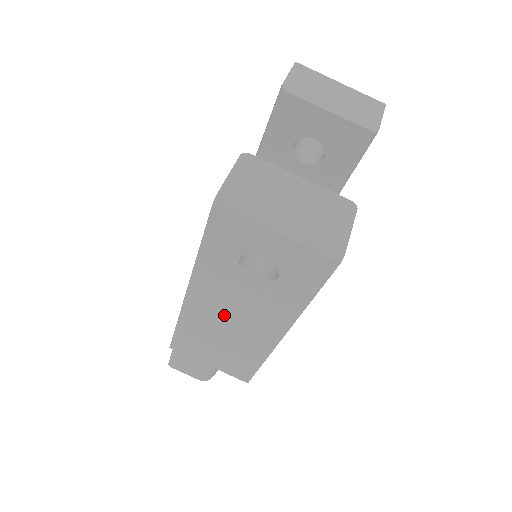
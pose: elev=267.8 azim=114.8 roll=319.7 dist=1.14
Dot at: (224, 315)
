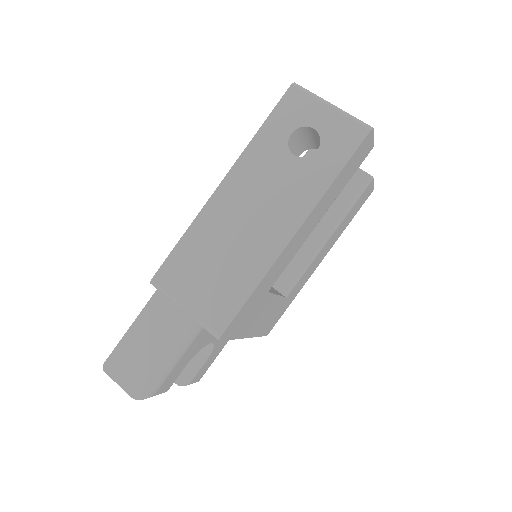
Dot at: (246, 209)
